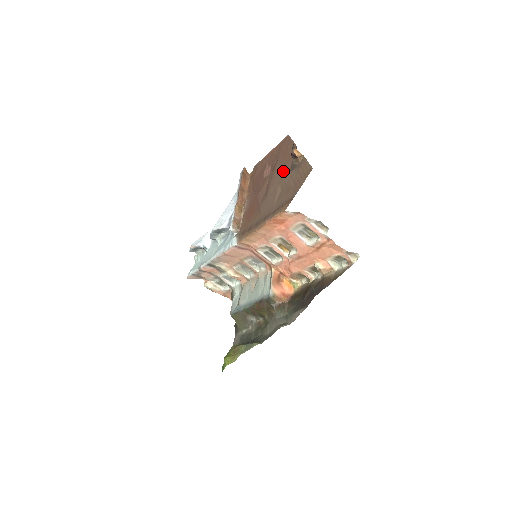
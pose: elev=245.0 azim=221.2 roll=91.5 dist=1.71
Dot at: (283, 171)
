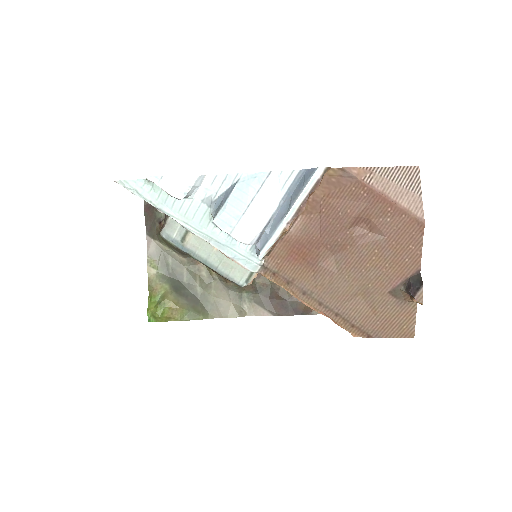
Dot at: (381, 275)
